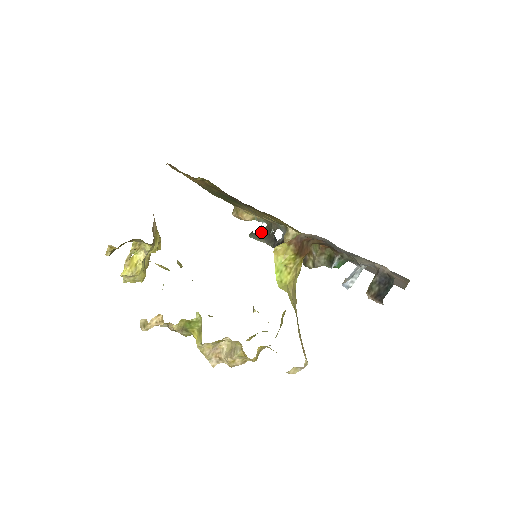
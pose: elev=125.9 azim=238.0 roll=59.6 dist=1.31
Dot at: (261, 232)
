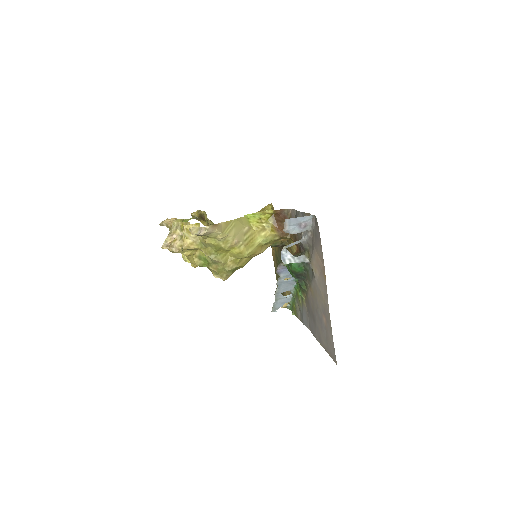
Dot at: (280, 305)
